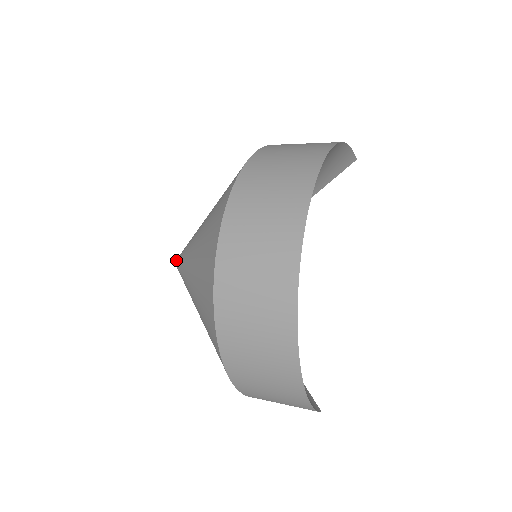
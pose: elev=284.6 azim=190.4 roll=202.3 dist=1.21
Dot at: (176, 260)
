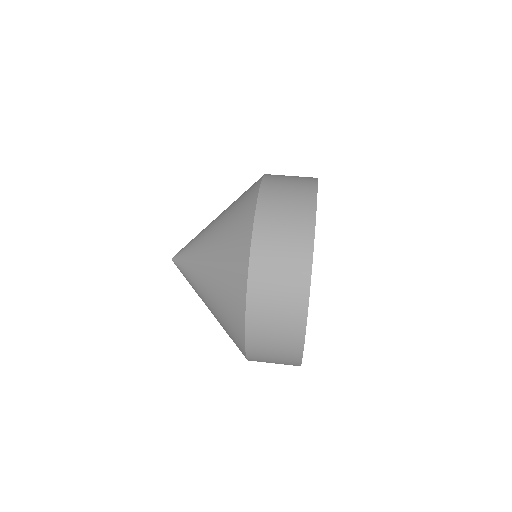
Dot at: (174, 257)
